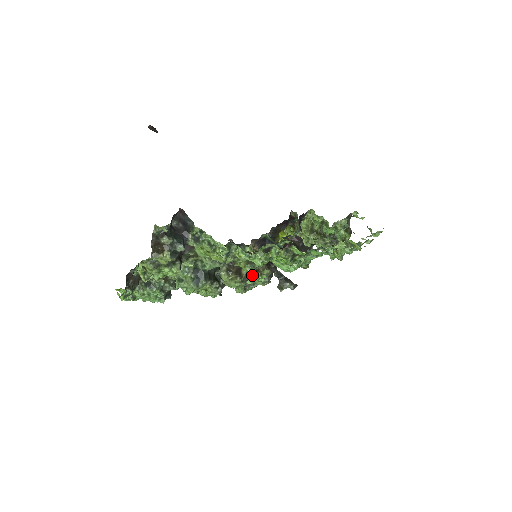
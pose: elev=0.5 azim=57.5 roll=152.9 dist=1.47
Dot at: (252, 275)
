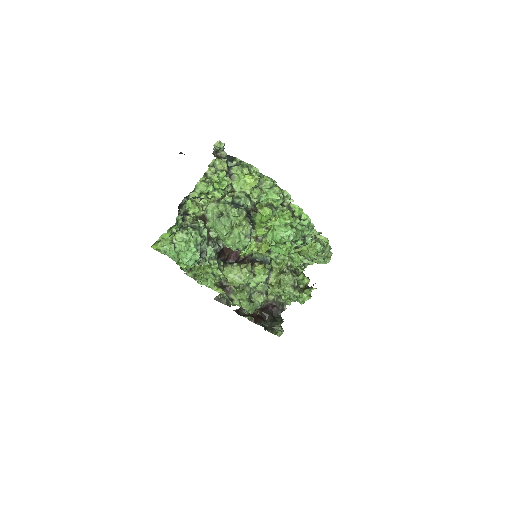
Dot at: (257, 269)
